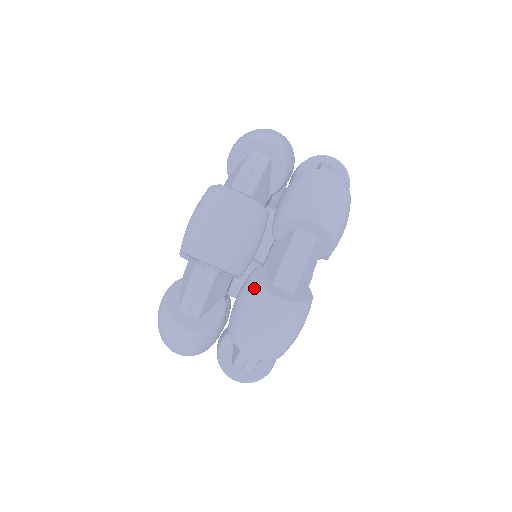
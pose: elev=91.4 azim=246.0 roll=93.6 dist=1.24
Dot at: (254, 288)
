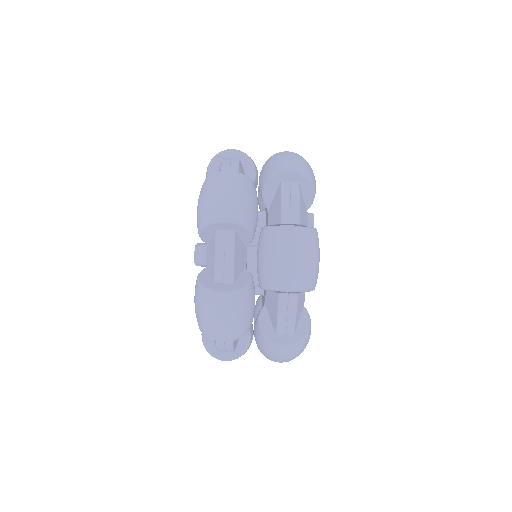
Dot at: (269, 231)
